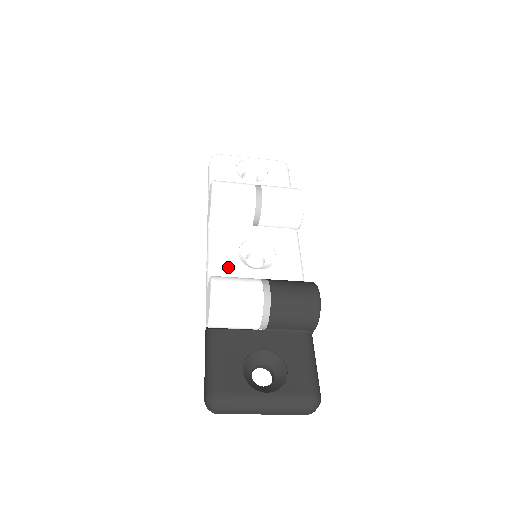
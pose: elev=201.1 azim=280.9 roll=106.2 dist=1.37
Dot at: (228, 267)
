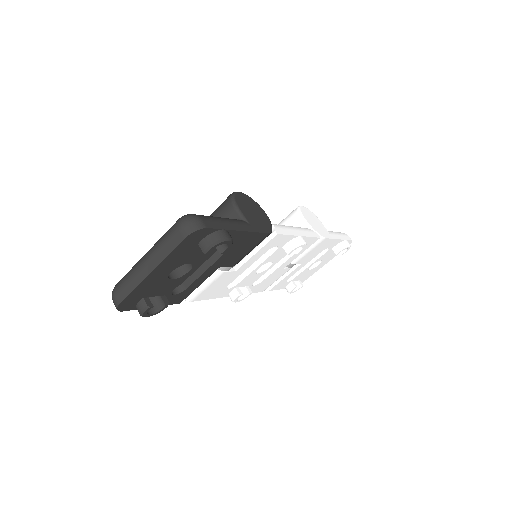
Dot at: occluded
